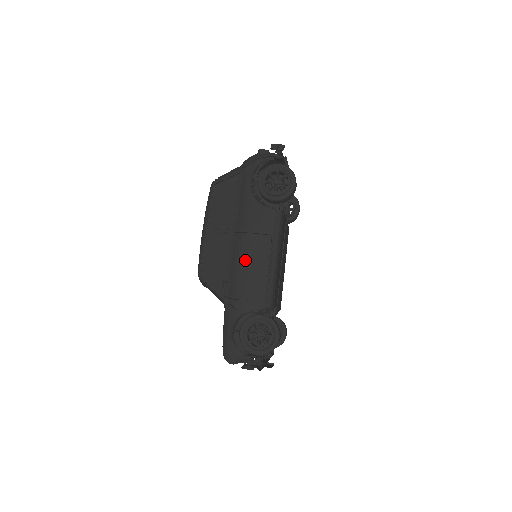
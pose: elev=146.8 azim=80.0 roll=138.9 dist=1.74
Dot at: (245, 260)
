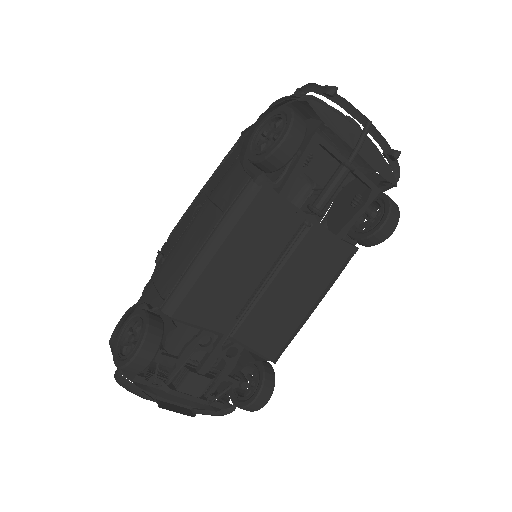
Dot at: (186, 235)
